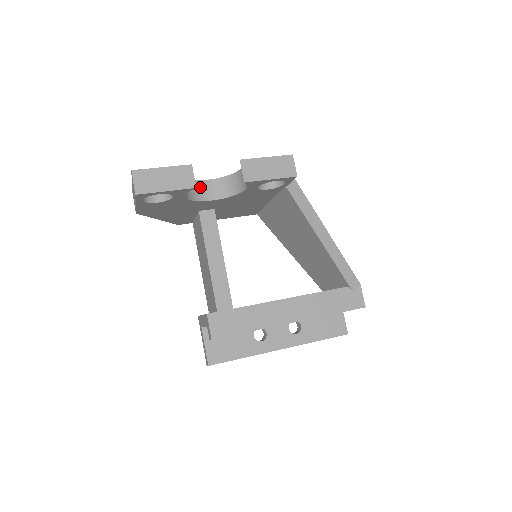
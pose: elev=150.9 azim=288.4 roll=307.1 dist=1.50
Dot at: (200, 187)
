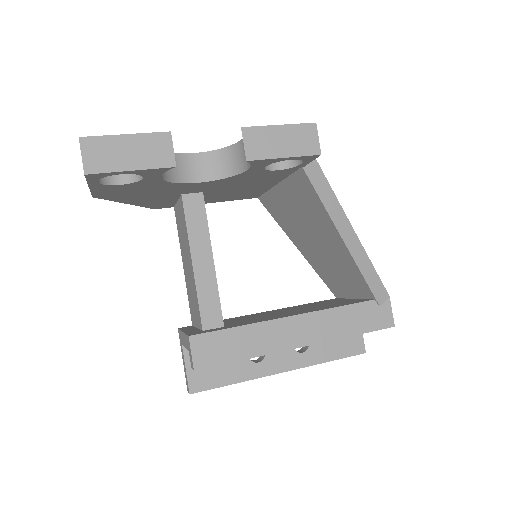
Dot at: (183, 163)
